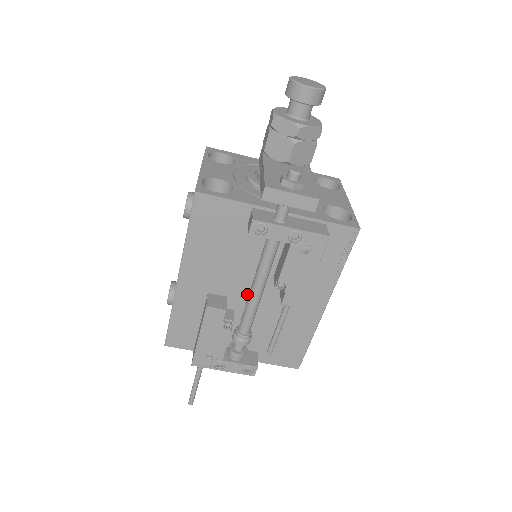
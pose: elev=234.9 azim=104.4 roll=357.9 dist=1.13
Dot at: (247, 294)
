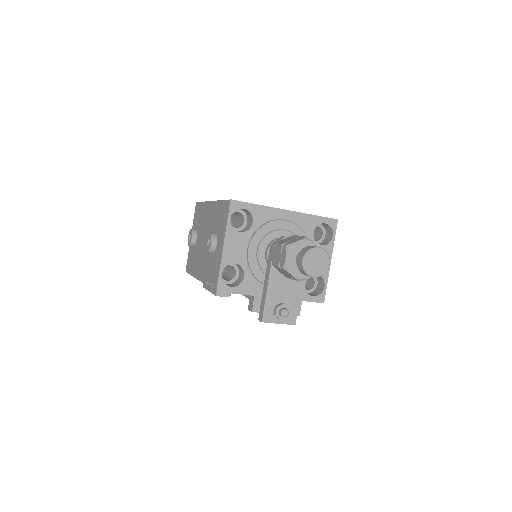
Dot at: occluded
